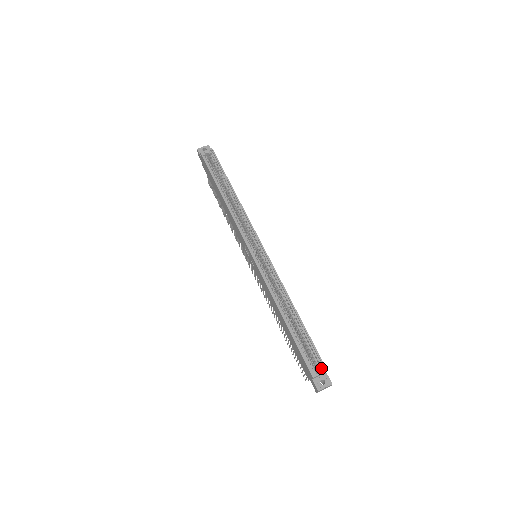
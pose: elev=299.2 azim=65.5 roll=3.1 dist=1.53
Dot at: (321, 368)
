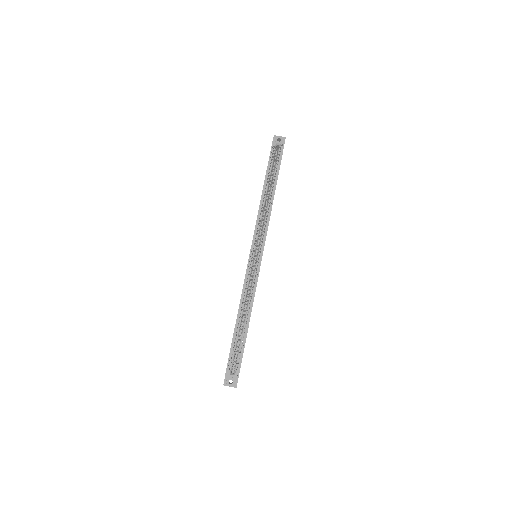
Dot at: (235, 373)
